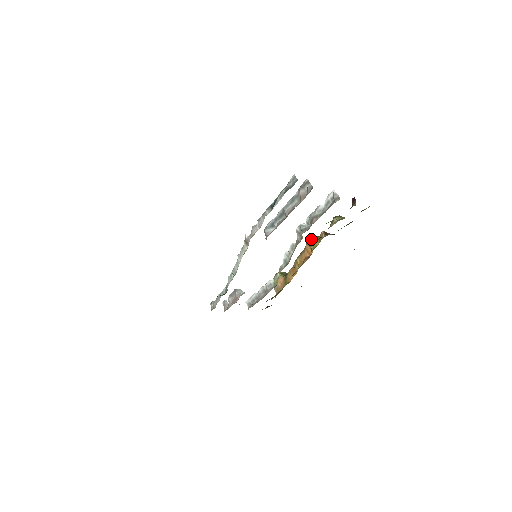
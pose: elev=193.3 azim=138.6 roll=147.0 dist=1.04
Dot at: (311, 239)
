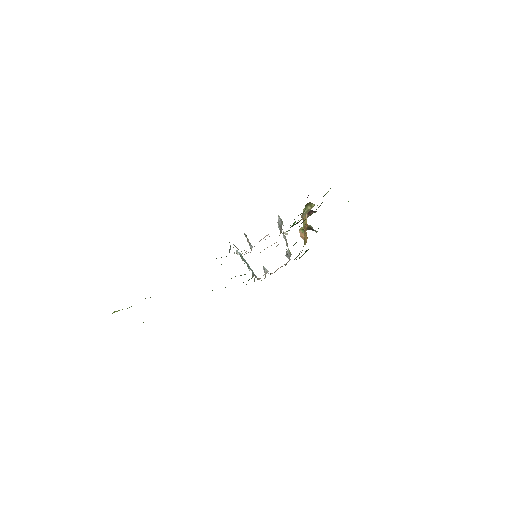
Dot at: occluded
